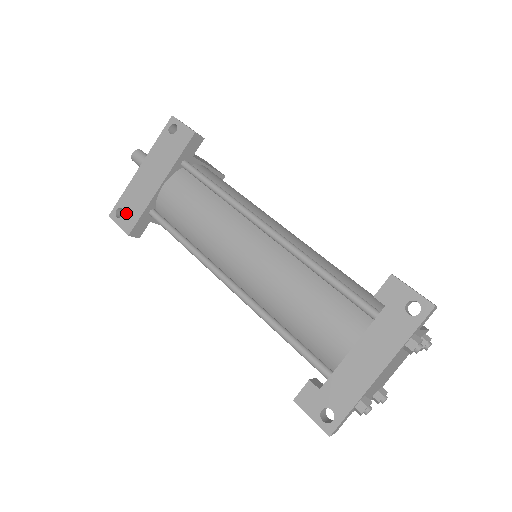
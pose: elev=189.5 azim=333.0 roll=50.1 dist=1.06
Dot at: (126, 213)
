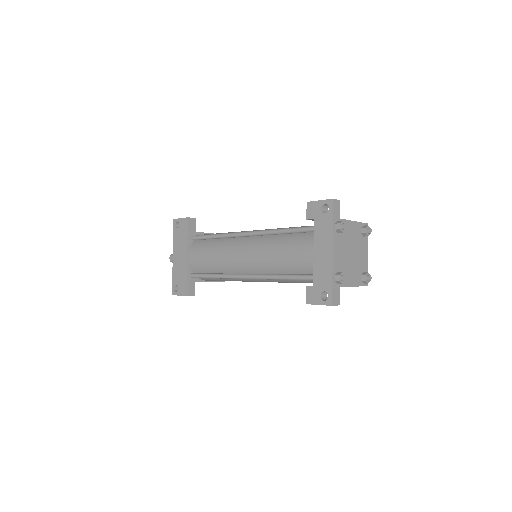
Dot at: (179, 286)
